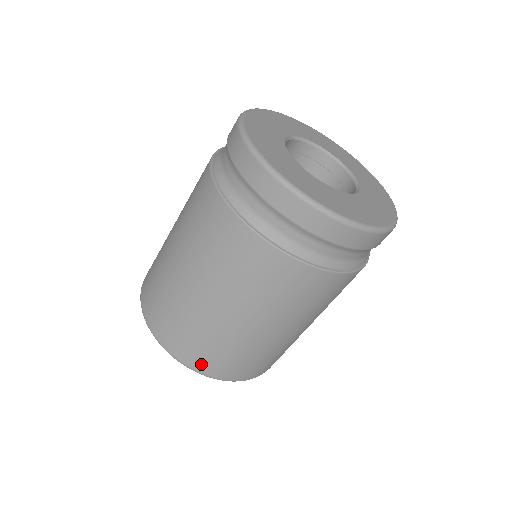
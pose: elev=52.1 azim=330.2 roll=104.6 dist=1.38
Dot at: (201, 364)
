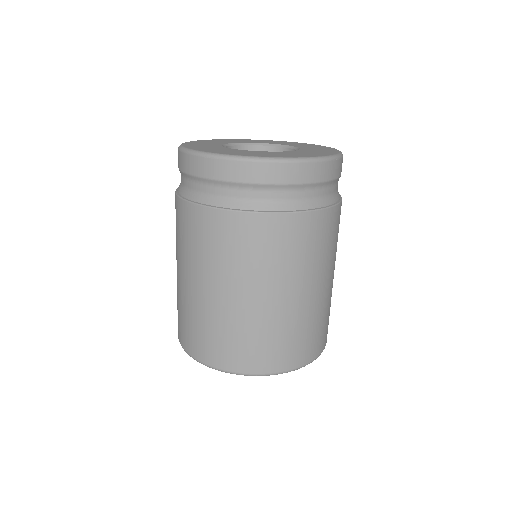
Dot at: (197, 350)
